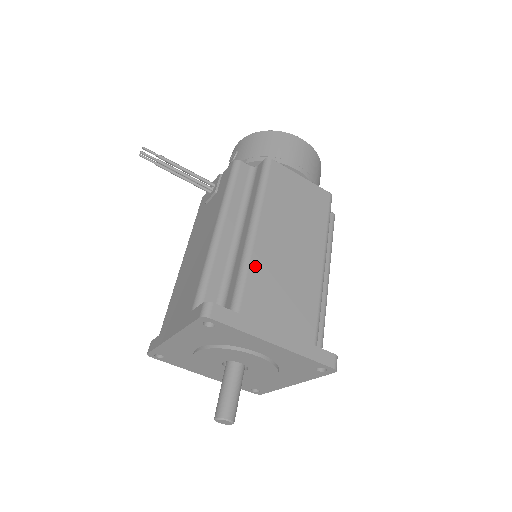
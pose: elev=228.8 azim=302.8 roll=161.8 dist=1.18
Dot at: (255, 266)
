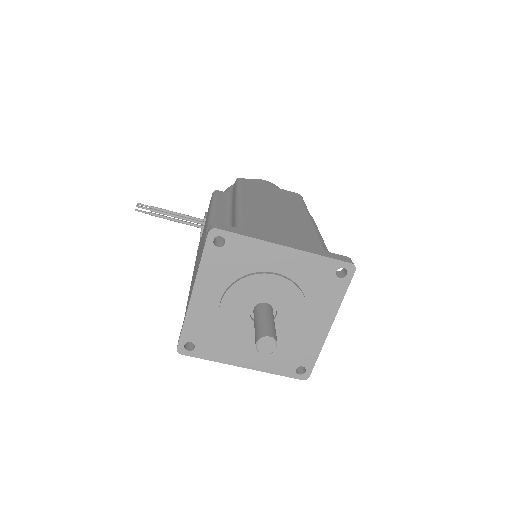
Dot at: (248, 213)
